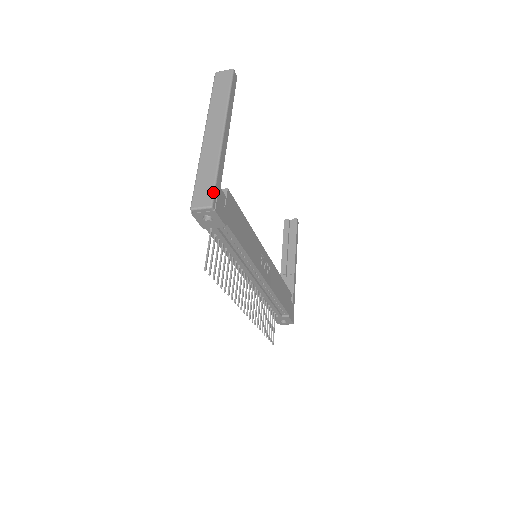
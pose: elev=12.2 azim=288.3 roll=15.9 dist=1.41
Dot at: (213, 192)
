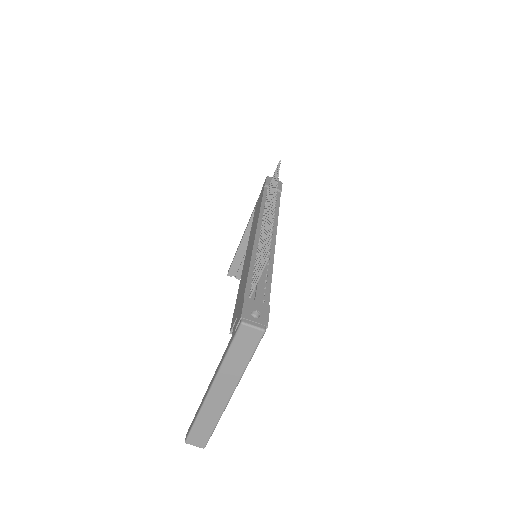
Dot at: occluded
